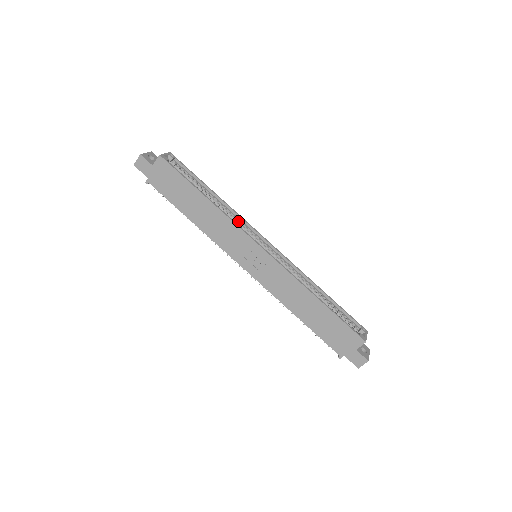
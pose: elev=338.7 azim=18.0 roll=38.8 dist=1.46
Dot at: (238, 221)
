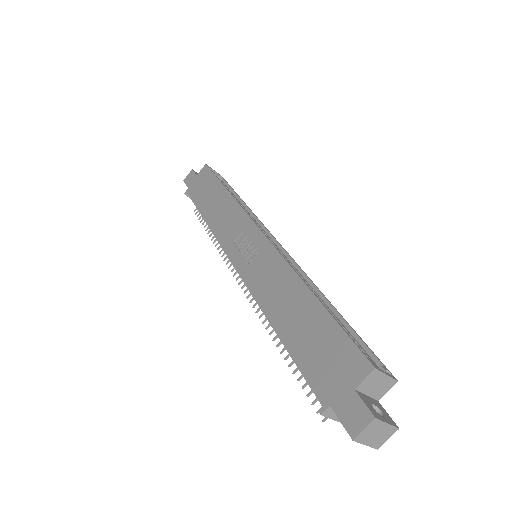
Dot at: occluded
